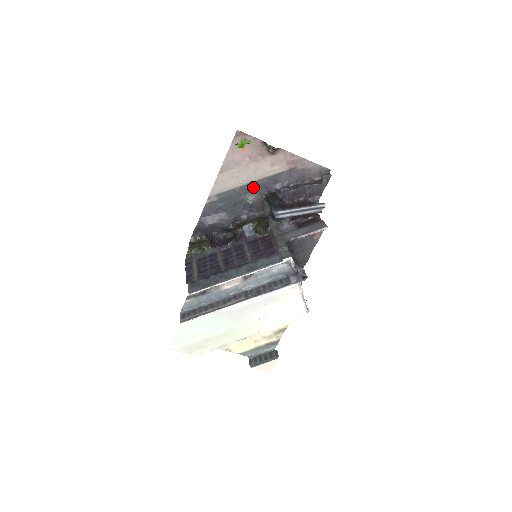
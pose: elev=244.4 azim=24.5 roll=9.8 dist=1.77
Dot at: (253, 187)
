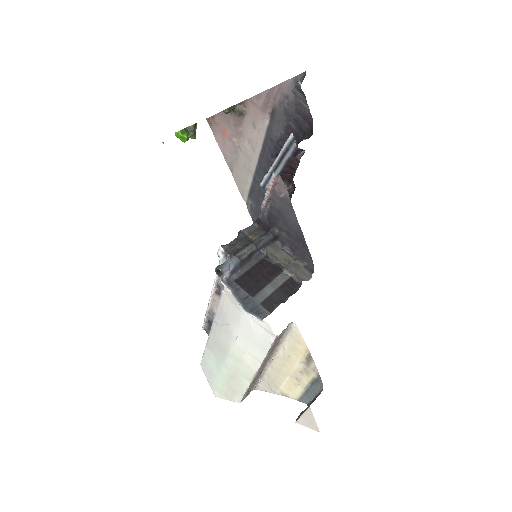
Dot at: (262, 165)
